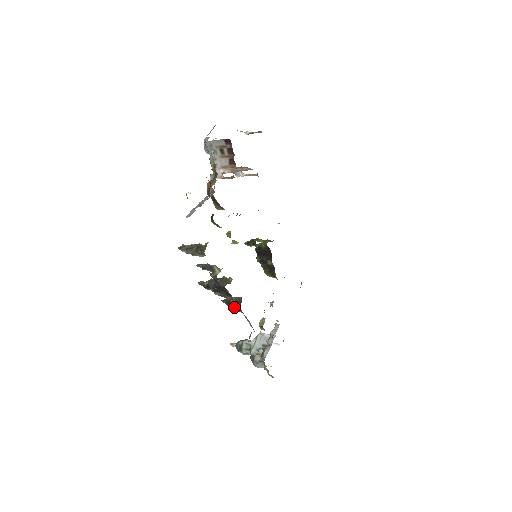
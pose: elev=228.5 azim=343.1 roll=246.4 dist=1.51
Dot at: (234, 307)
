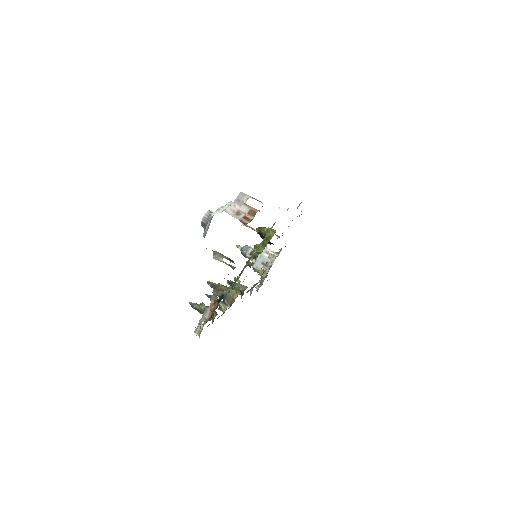
Dot at: occluded
